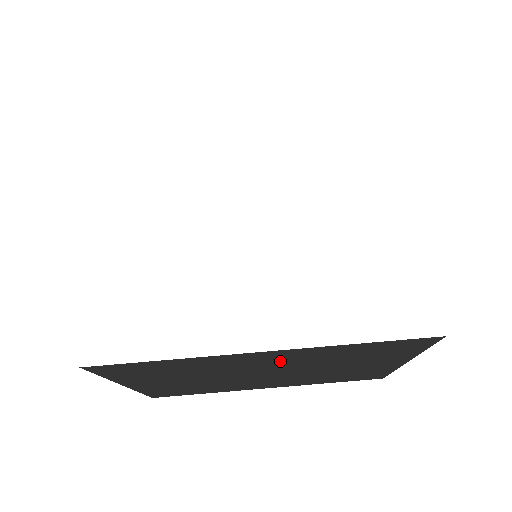
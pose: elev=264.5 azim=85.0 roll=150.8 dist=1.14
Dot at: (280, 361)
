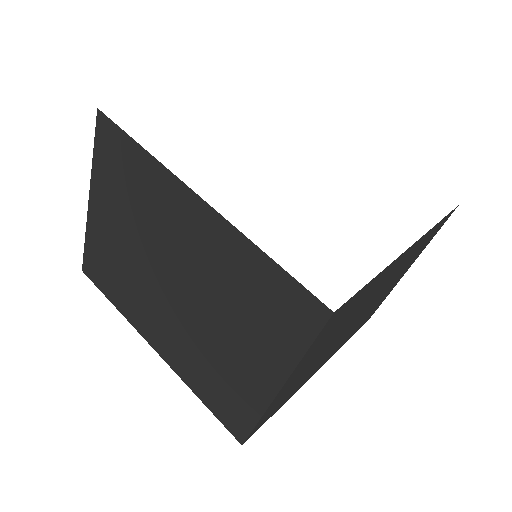
Dot at: (199, 248)
